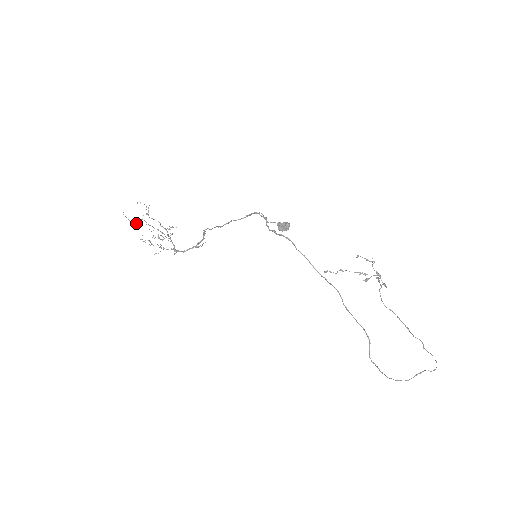
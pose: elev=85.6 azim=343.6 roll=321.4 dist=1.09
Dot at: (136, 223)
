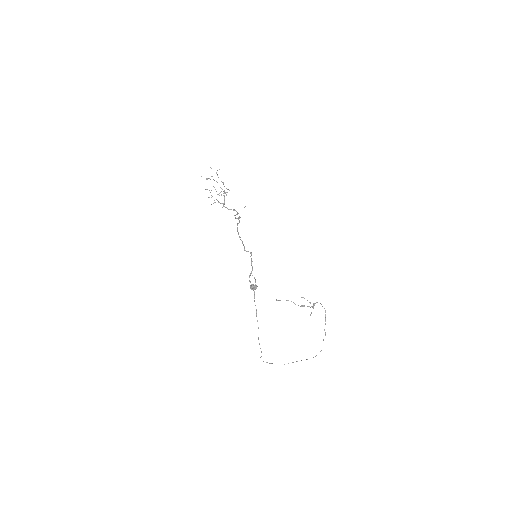
Dot at: (207, 178)
